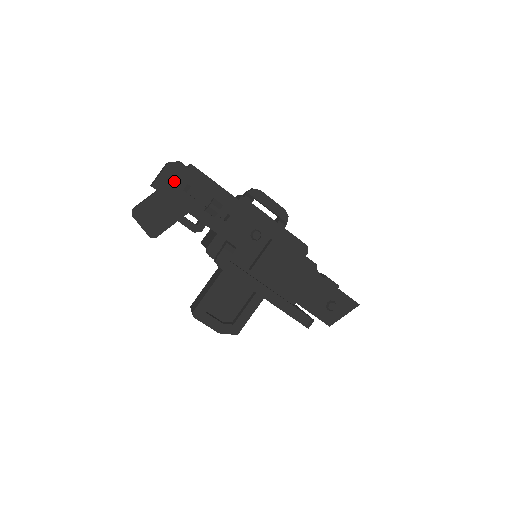
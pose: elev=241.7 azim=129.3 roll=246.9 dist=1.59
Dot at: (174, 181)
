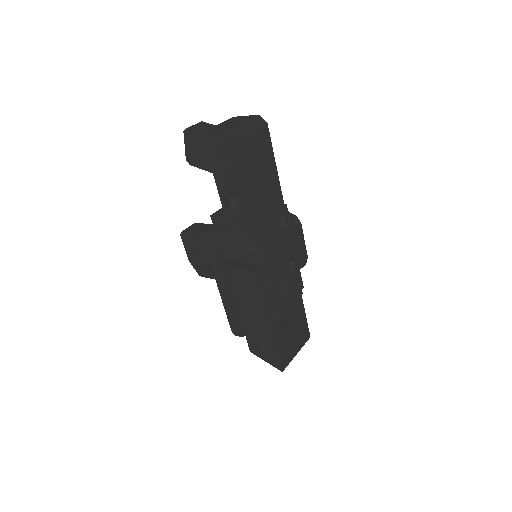
Dot at: (221, 149)
